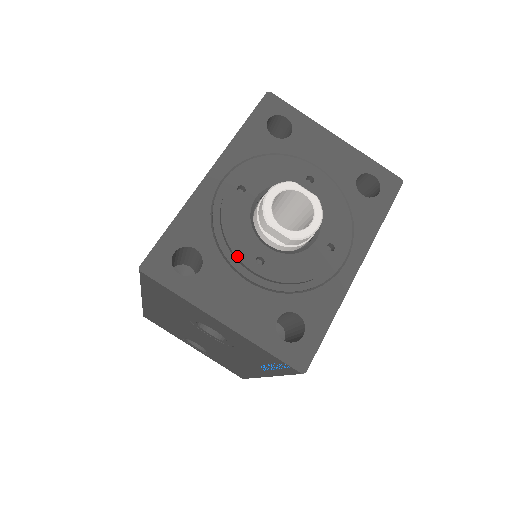
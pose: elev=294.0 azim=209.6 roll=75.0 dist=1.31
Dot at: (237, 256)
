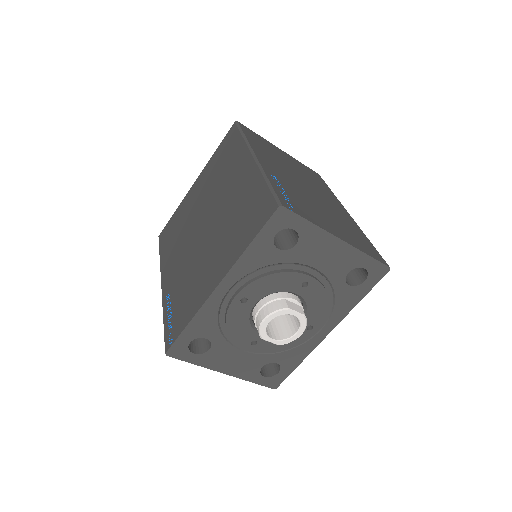
Dot at: (237, 342)
